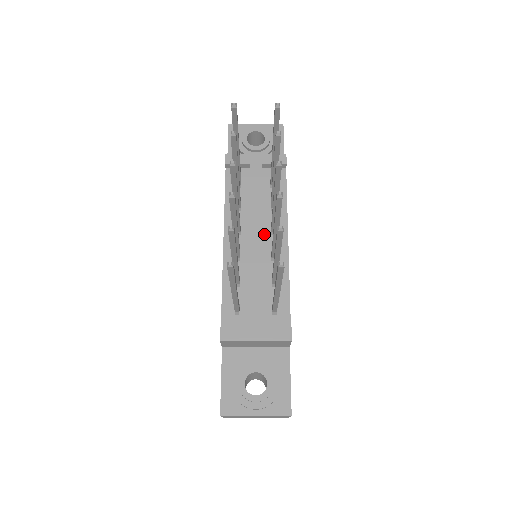
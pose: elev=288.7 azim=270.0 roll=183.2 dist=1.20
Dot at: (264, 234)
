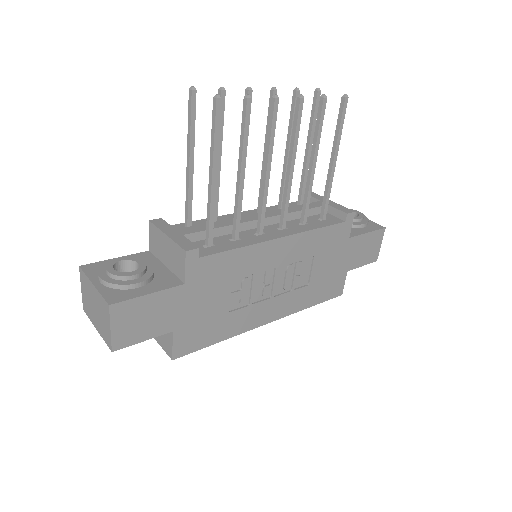
Dot at: (273, 225)
